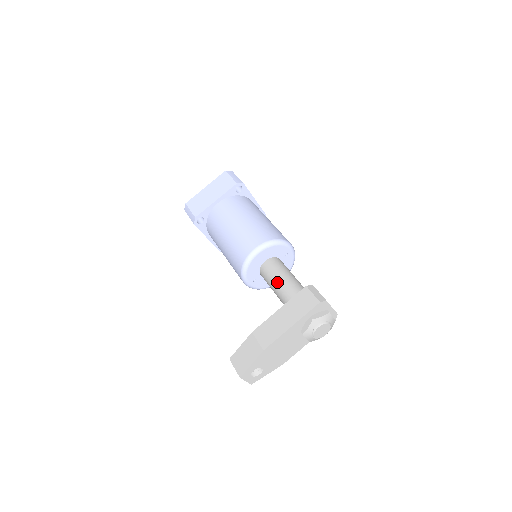
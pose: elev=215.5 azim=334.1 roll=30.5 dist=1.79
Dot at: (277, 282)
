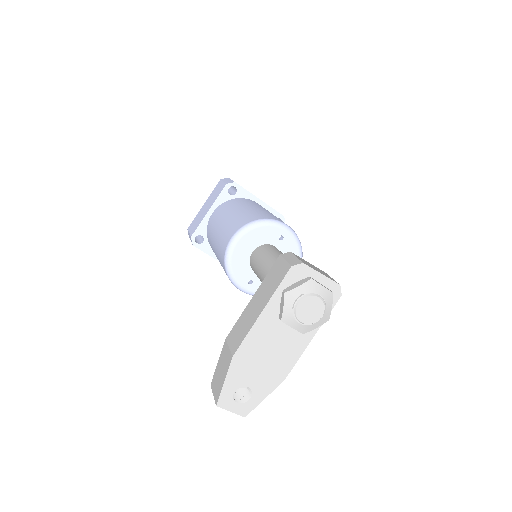
Dot at: (260, 269)
